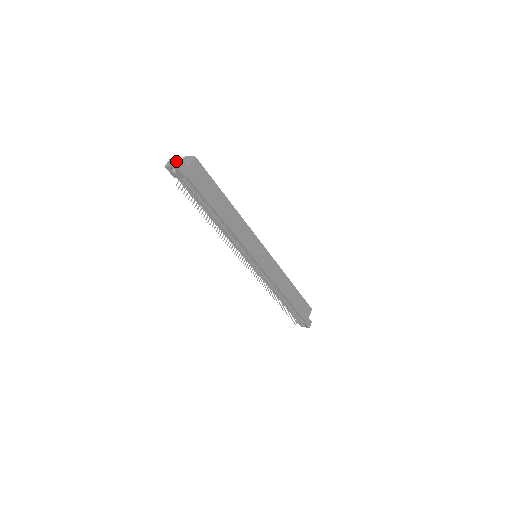
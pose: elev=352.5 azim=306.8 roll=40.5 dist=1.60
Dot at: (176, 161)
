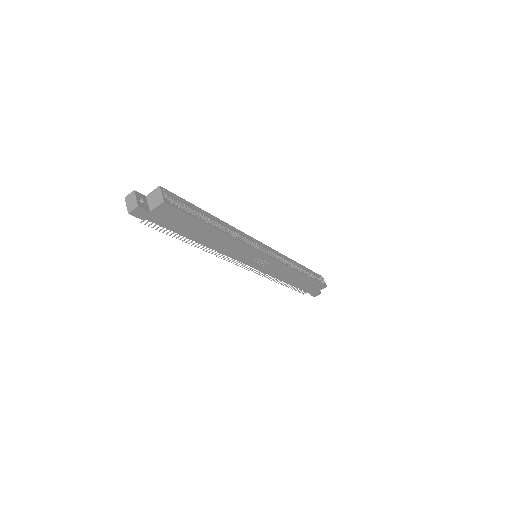
Dot at: (133, 205)
